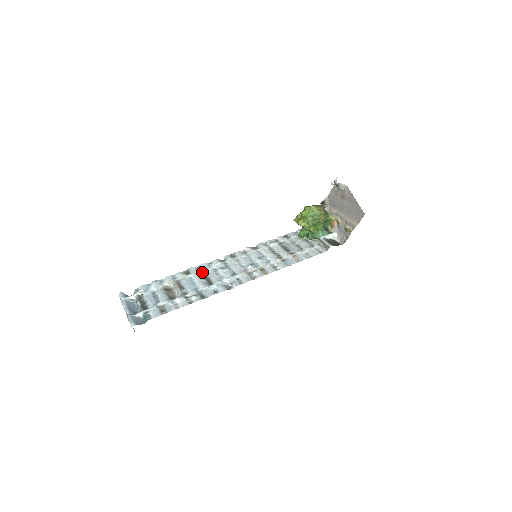
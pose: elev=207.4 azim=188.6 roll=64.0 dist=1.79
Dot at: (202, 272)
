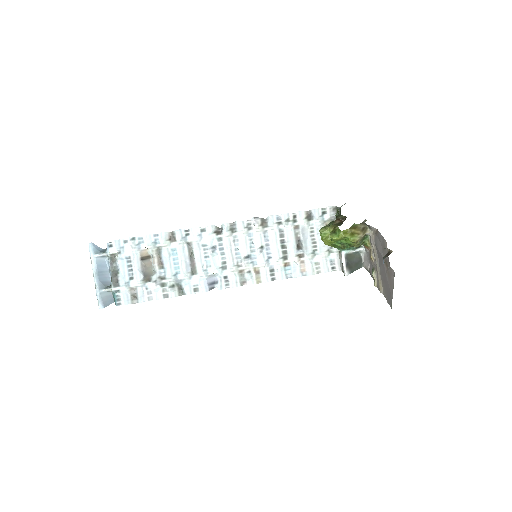
Dot at: (189, 246)
